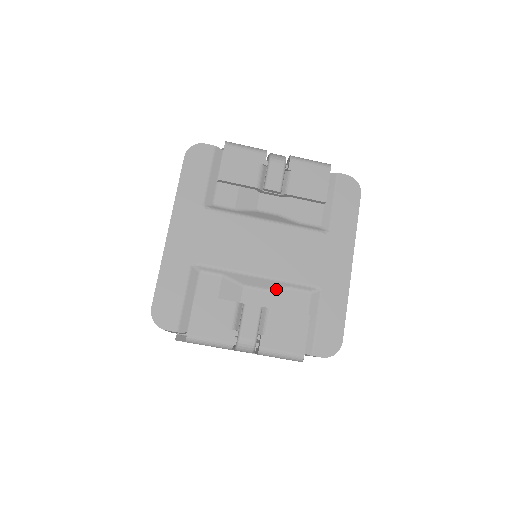
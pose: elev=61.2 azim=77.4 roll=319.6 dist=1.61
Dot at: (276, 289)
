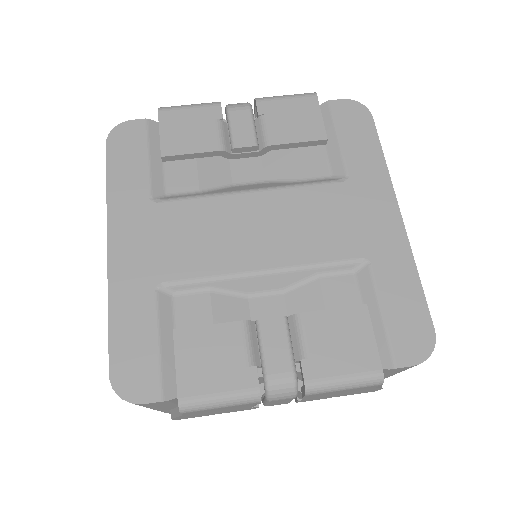
Dot at: (299, 284)
